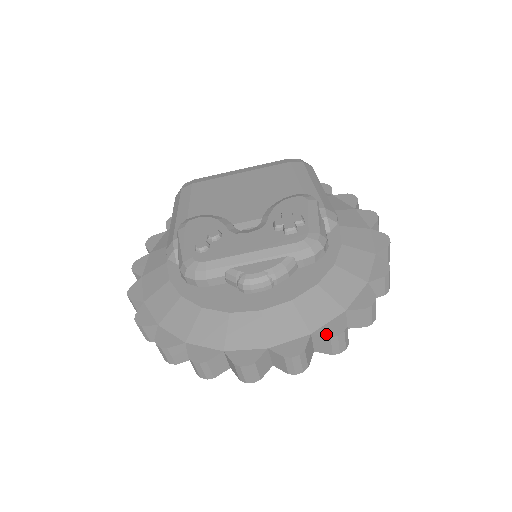
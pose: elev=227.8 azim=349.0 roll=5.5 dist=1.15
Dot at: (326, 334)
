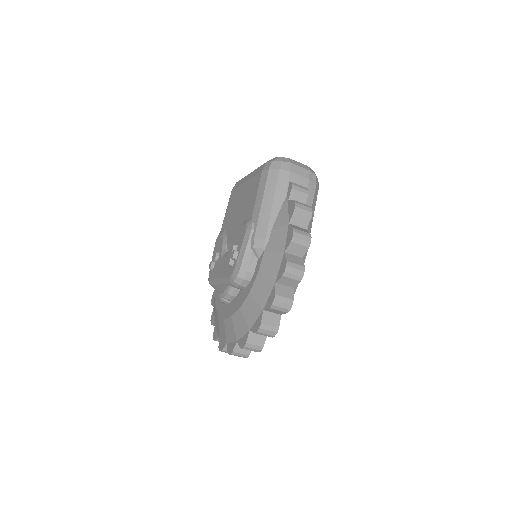
Dot at: (240, 345)
